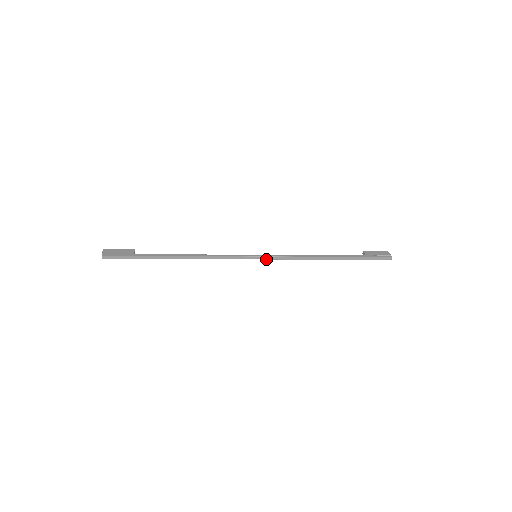
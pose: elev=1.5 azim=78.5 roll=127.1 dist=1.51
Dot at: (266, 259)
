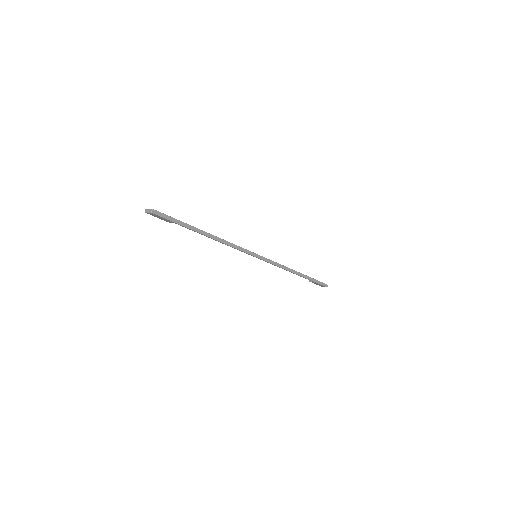
Dot at: (263, 260)
